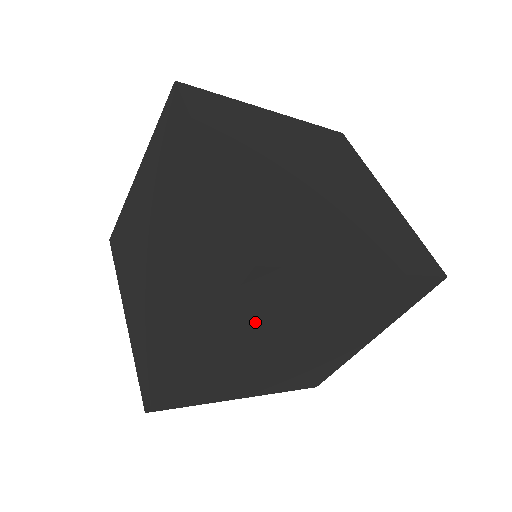
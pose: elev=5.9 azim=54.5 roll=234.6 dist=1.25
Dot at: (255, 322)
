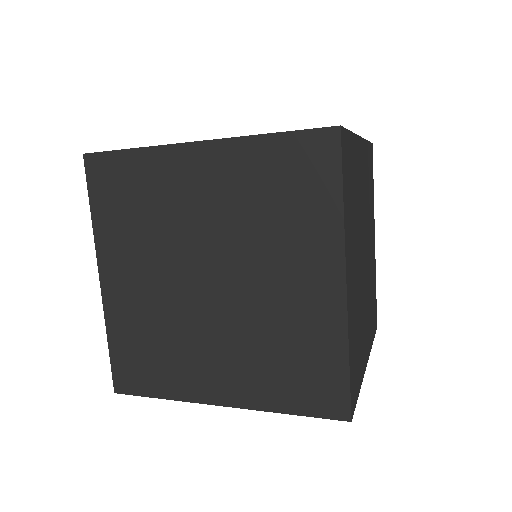
Dot at: (131, 231)
